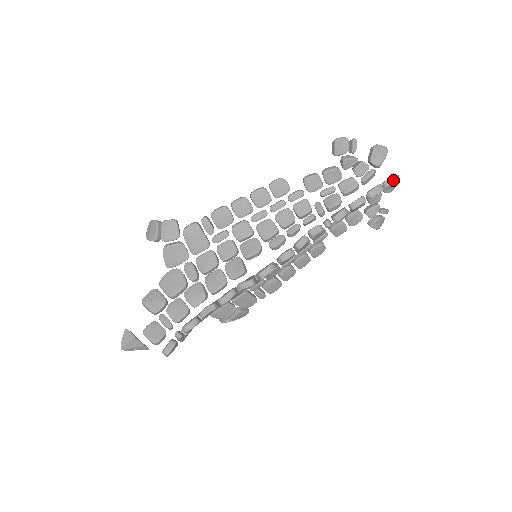
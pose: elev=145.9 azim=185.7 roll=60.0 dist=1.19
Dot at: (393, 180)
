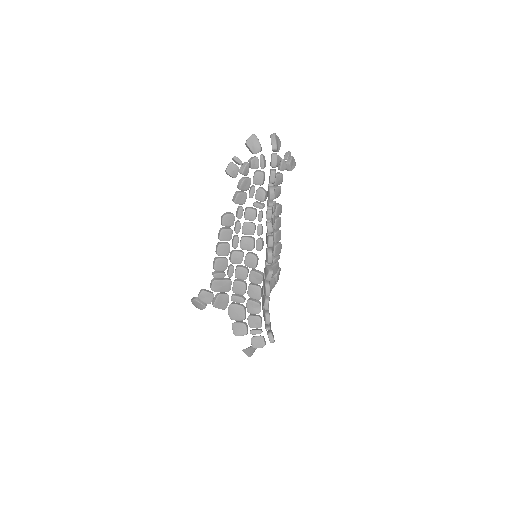
Dot at: (275, 142)
